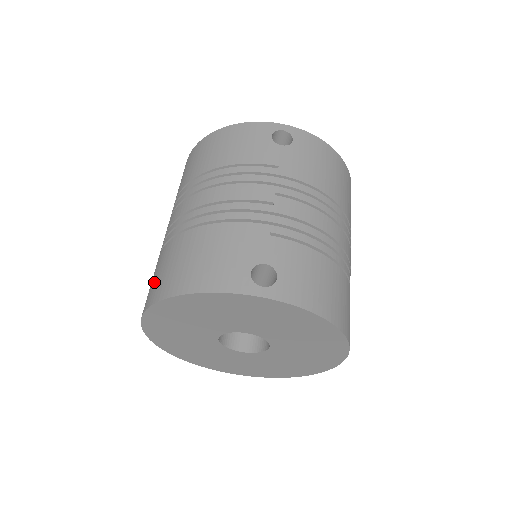
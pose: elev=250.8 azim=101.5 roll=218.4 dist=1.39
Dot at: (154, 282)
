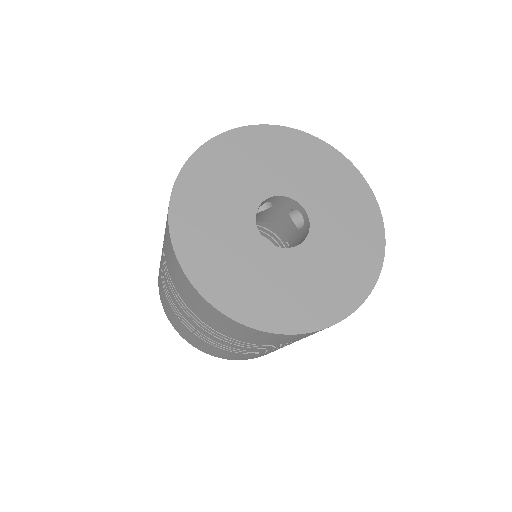
Dot at: occluded
